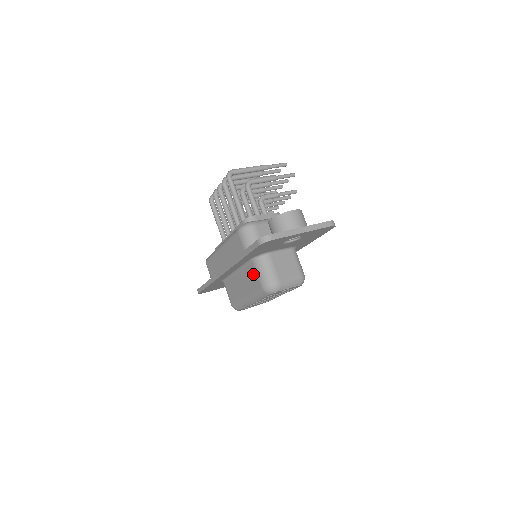
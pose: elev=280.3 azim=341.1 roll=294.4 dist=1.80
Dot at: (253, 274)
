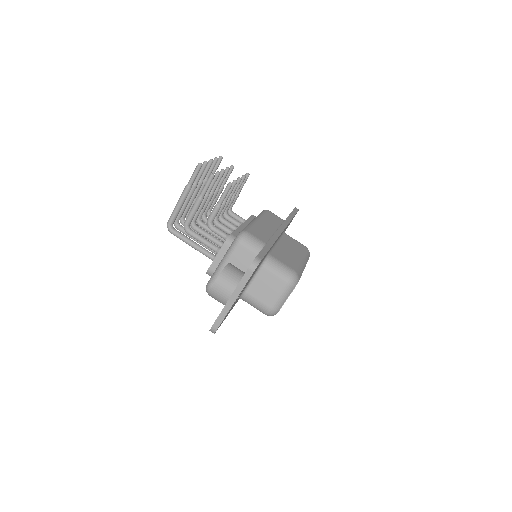
Dot at: occluded
